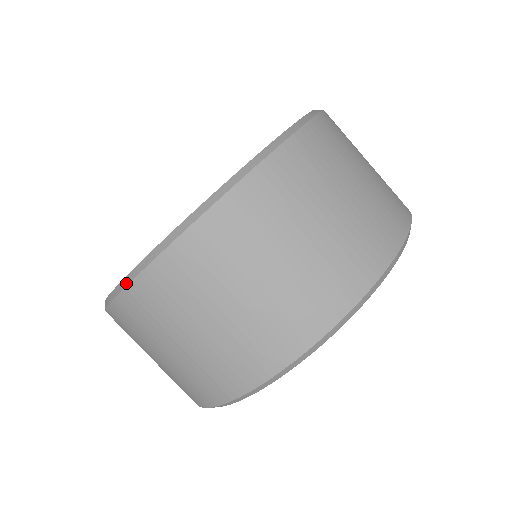
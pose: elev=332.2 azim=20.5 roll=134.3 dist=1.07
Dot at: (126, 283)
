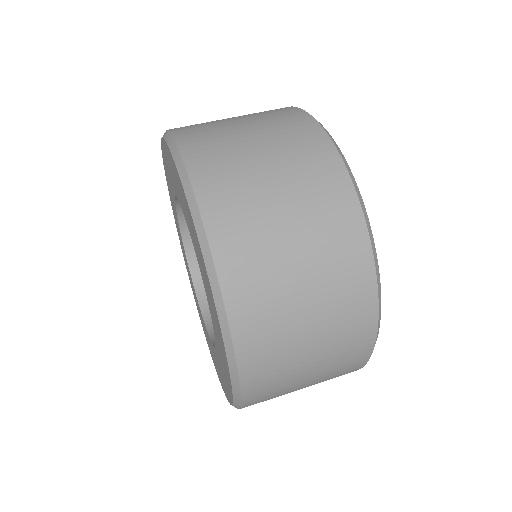
Dot at: (238, 407)
